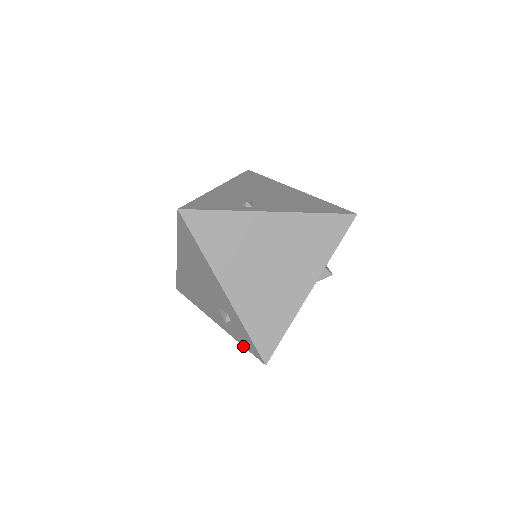
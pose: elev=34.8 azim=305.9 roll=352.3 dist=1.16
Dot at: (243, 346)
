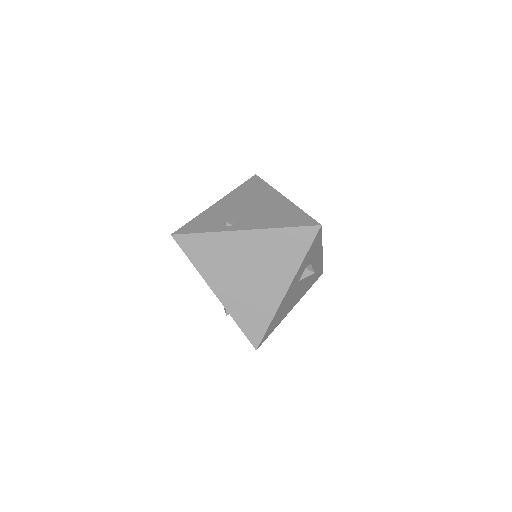
Dot at: occluded
